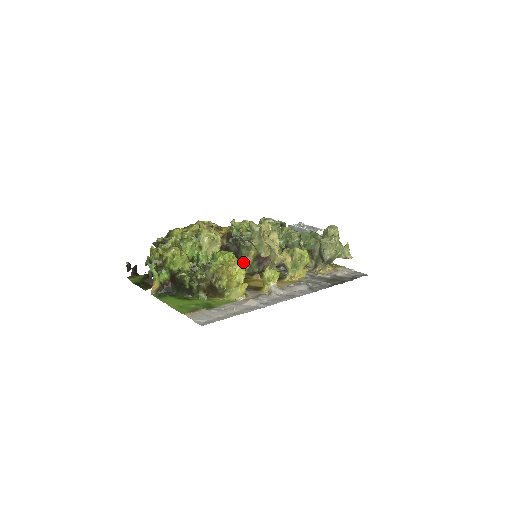
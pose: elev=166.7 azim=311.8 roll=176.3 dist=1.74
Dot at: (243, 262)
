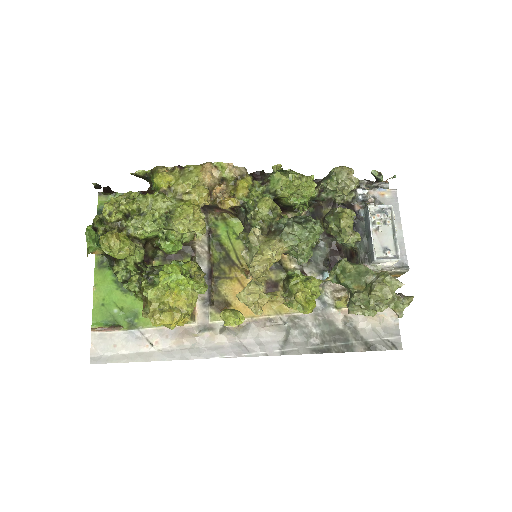
Dot at: (186, 306)
